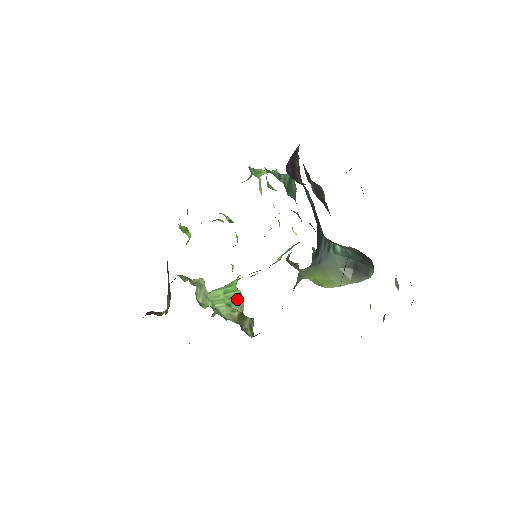
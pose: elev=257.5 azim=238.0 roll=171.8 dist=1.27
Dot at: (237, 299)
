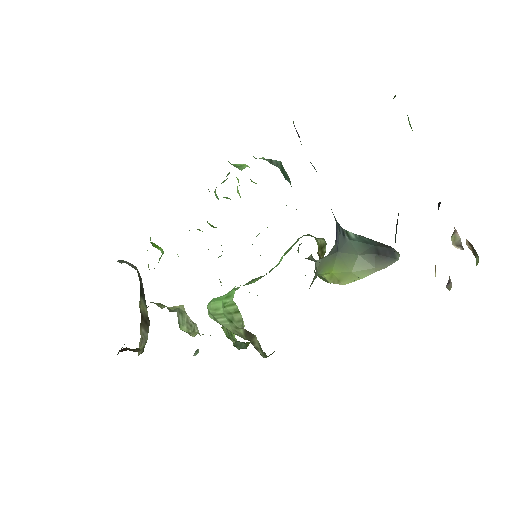
Dot at: (236, 316)
